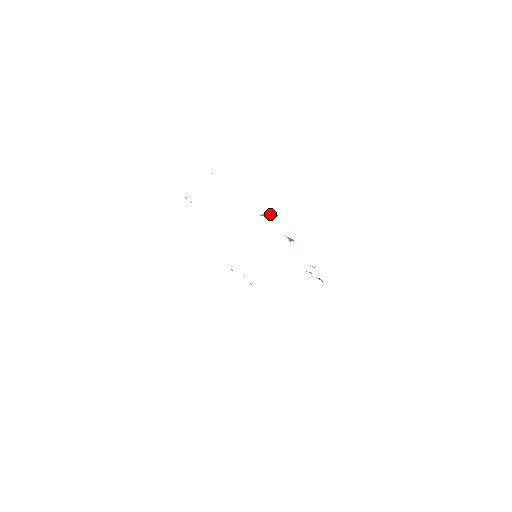
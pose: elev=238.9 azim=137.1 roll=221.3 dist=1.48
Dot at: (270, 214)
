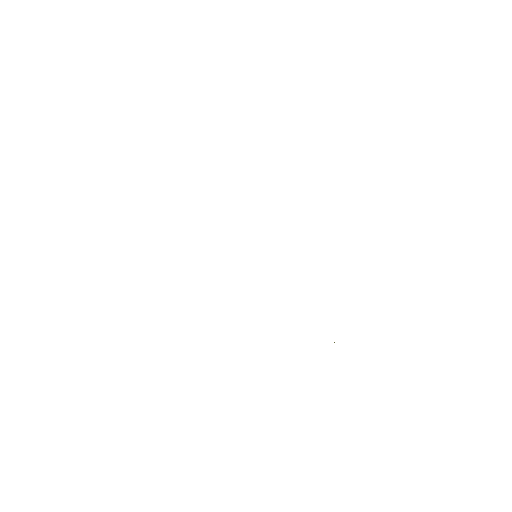
Dot at: occluded
